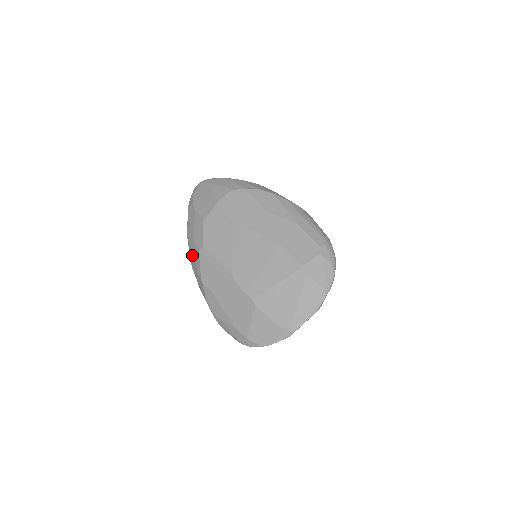
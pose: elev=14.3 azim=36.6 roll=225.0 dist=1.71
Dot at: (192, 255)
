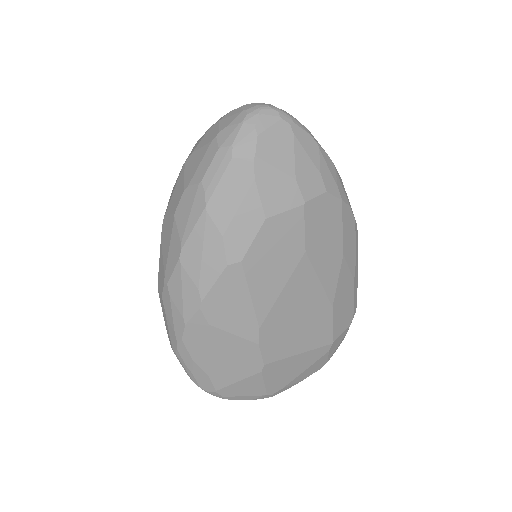
Dot at: (201, 249)
